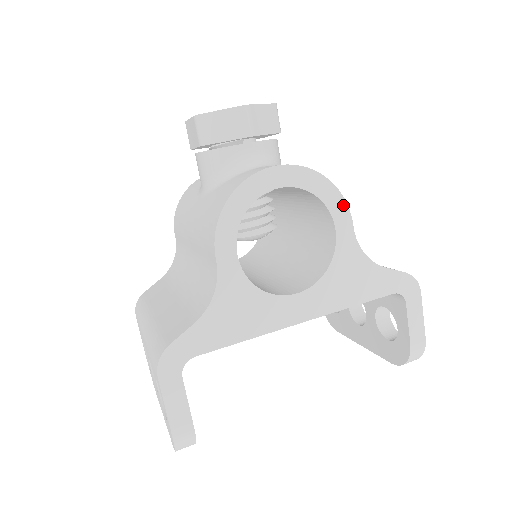
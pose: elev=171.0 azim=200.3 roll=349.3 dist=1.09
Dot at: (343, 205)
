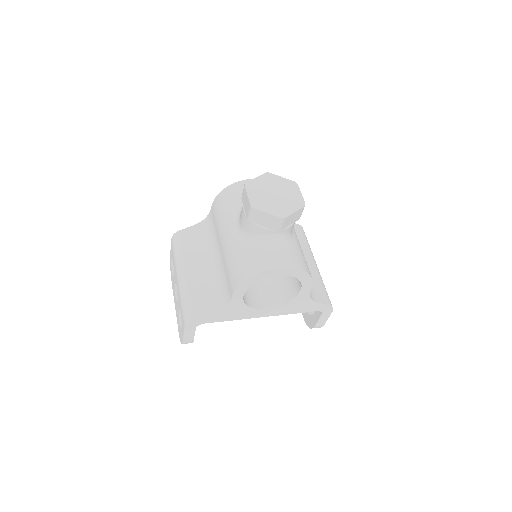
Dot at: (311, 282)
